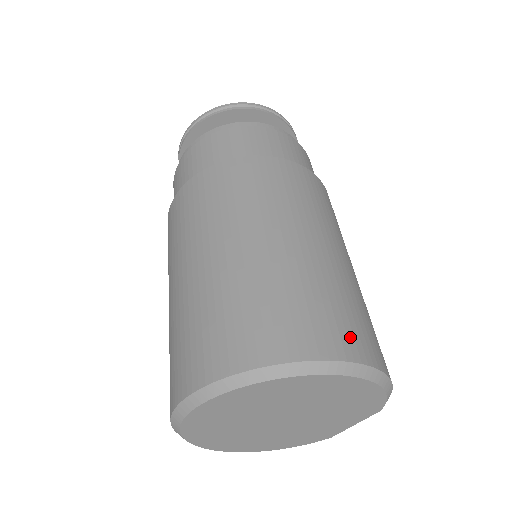
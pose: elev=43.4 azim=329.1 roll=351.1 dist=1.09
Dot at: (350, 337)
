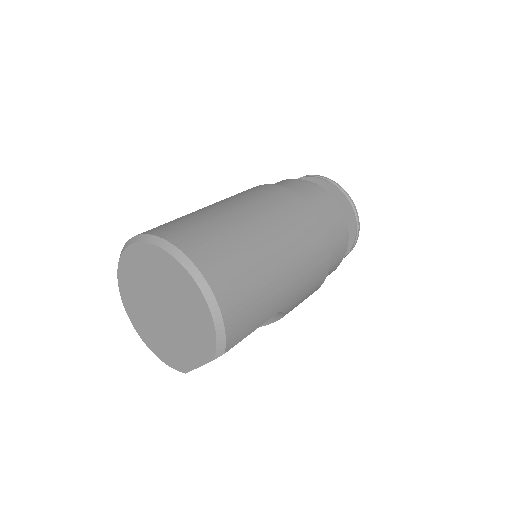
Dot at: (220, 273)
